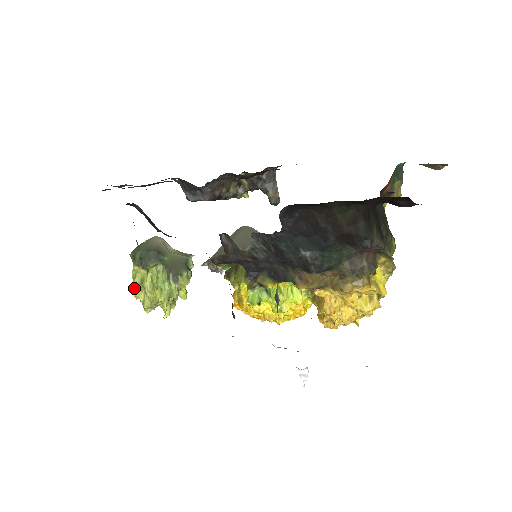
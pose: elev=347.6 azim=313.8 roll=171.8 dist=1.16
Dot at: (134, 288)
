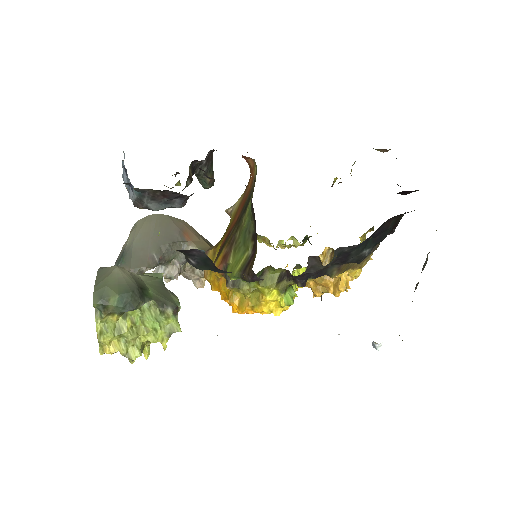
Dot at: (105, 343)
